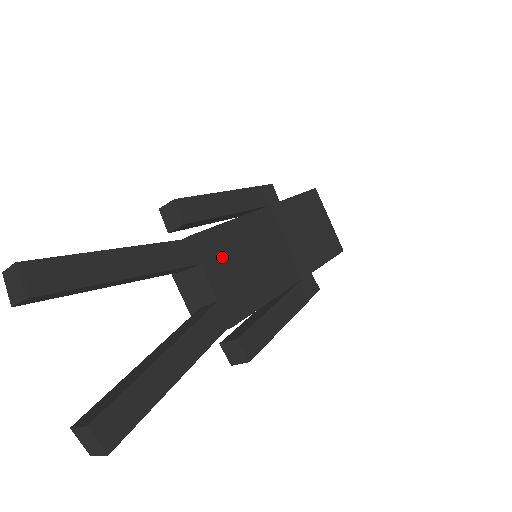
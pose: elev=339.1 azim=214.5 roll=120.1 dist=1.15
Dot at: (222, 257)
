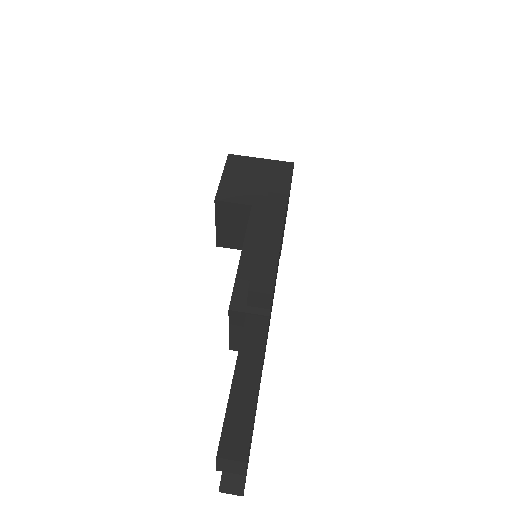
Dot at: occluded
